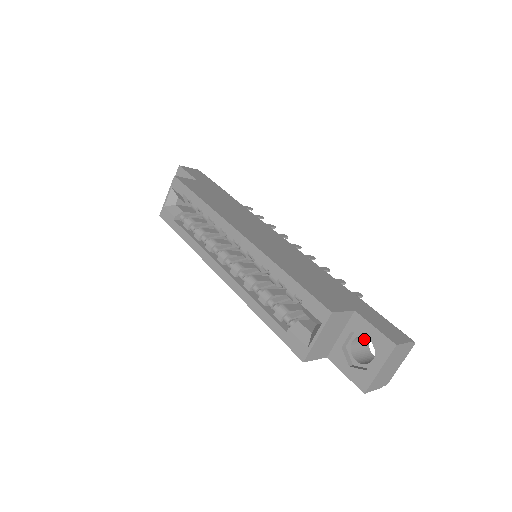
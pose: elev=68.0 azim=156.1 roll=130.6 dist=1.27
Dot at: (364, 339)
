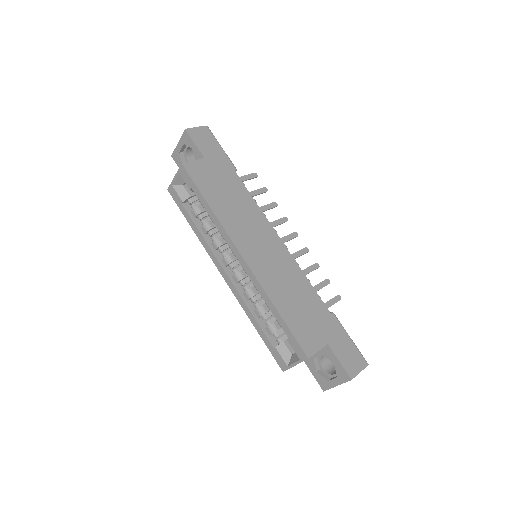
Dot at: occluded
